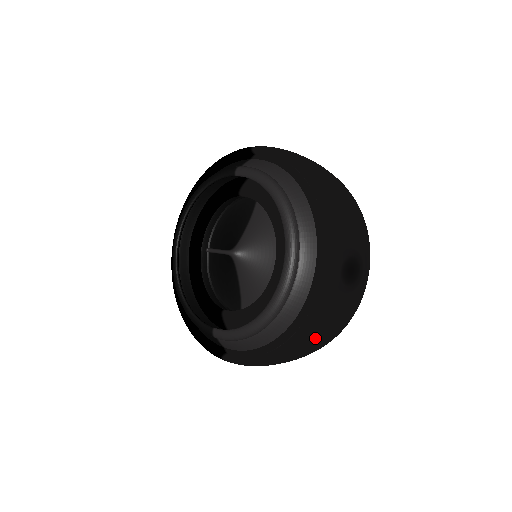
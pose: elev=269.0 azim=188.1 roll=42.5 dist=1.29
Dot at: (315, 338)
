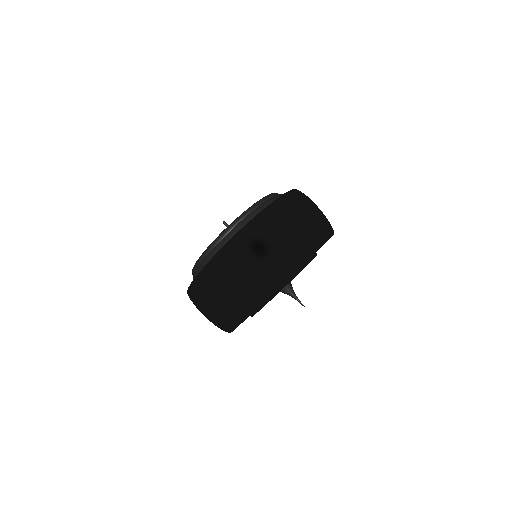
Dot at: (215, 281)
